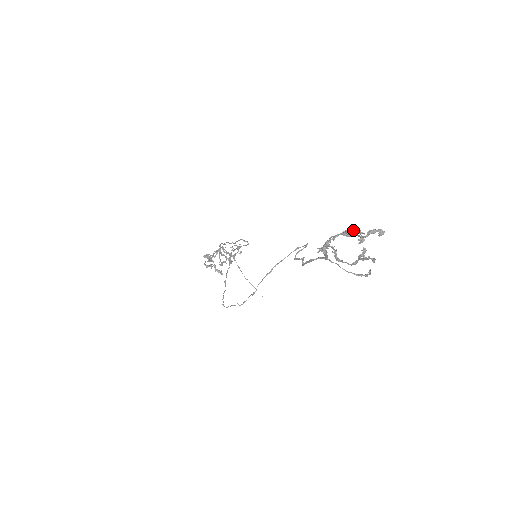
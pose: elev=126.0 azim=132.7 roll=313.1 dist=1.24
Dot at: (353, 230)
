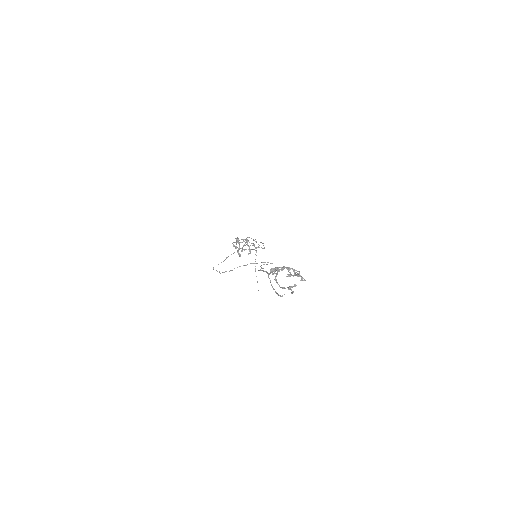
Dot at: (295, 270)
